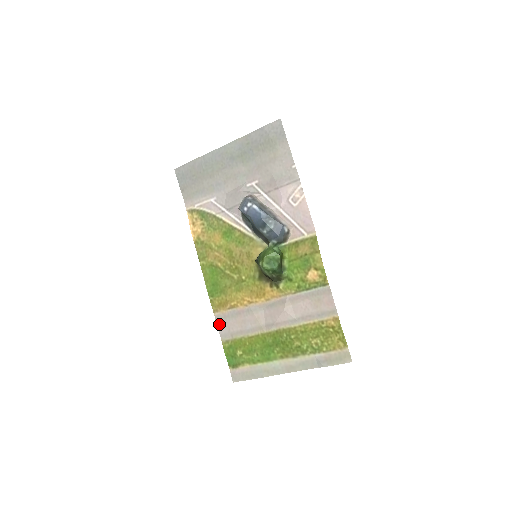
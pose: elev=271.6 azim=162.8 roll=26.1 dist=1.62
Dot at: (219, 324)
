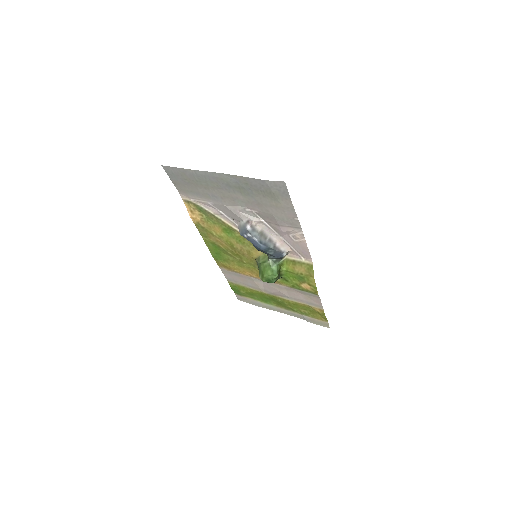
Dot at: (224, 273)
